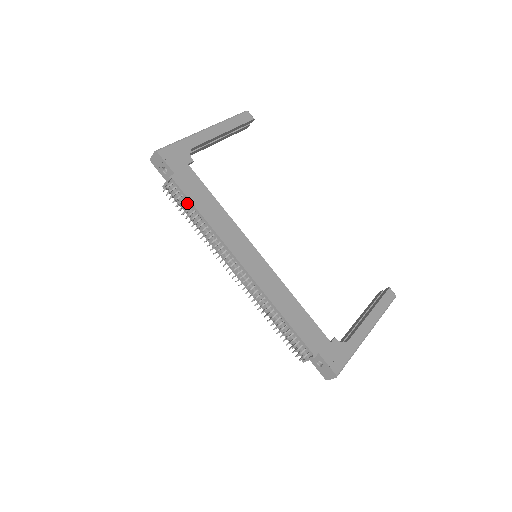
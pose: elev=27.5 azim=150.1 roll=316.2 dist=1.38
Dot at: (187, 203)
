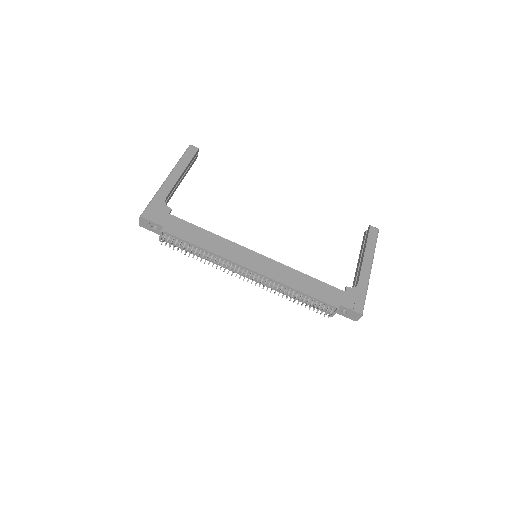
Dot at: (184, 244)
